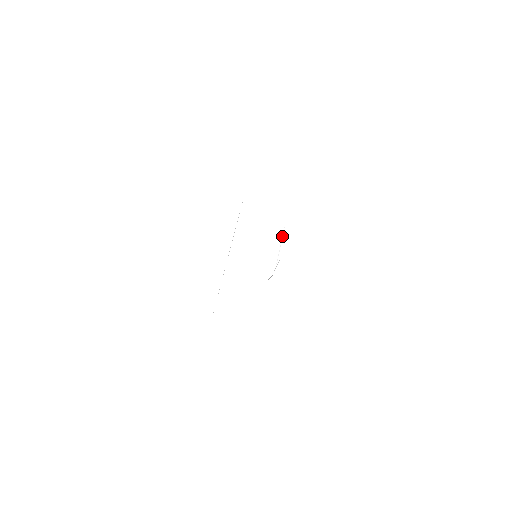
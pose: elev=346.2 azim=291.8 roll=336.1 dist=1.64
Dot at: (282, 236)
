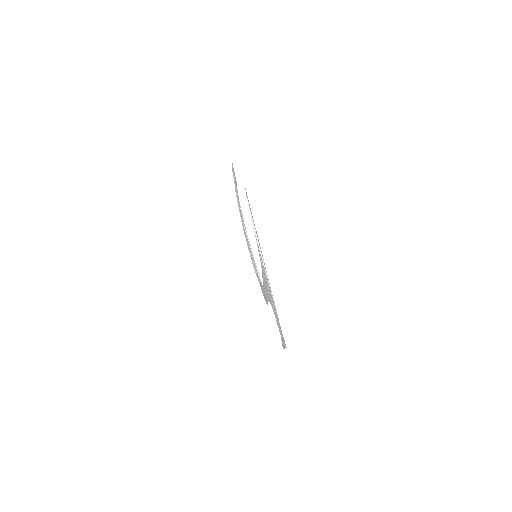
Dot at: (246, 236)
